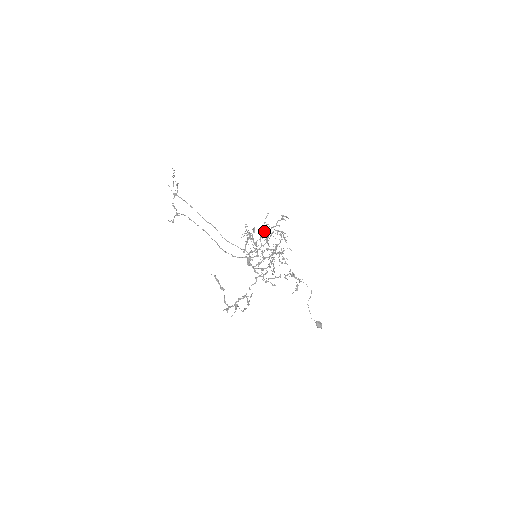
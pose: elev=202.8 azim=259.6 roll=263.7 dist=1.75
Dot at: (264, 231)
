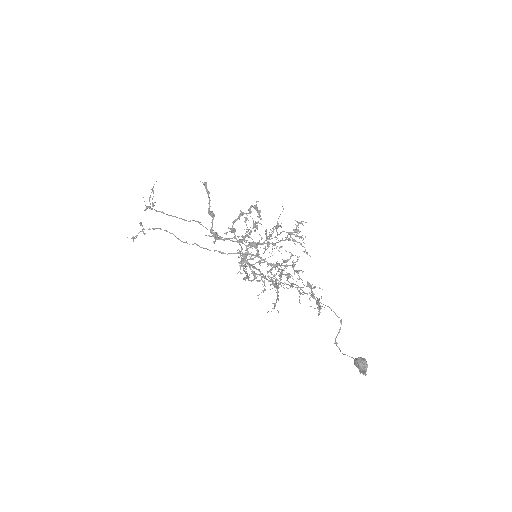
Dot at: occluded
